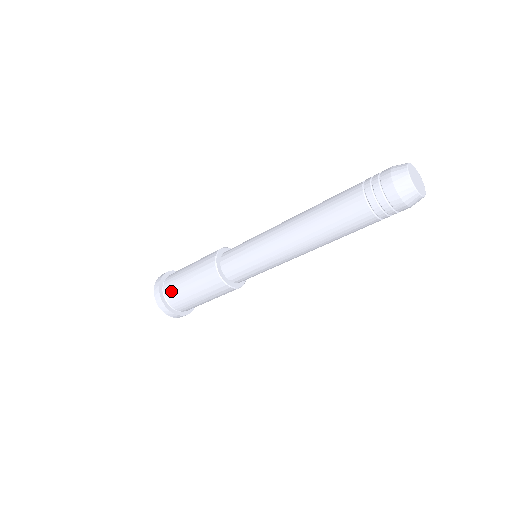
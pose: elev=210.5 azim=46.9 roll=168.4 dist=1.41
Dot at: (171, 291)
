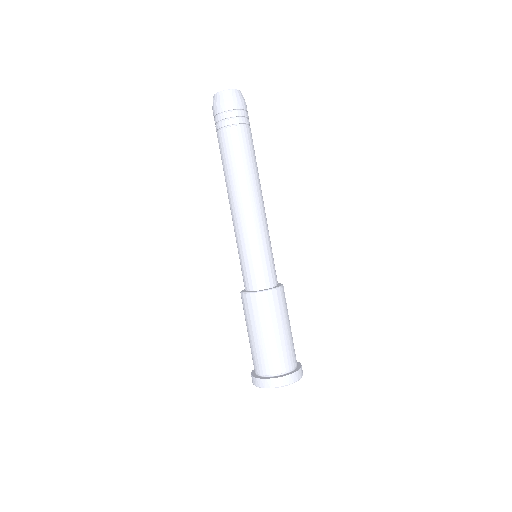
Dot at: occluded
